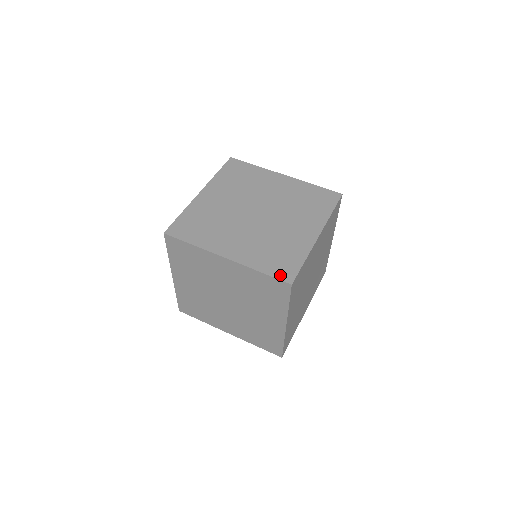
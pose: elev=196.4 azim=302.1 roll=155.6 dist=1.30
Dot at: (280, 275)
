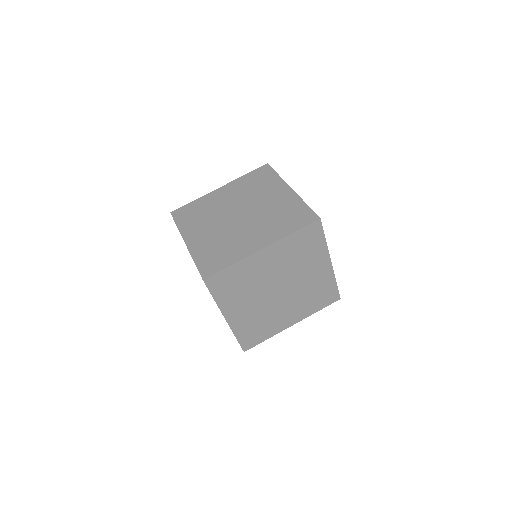
Dot at: occluded
